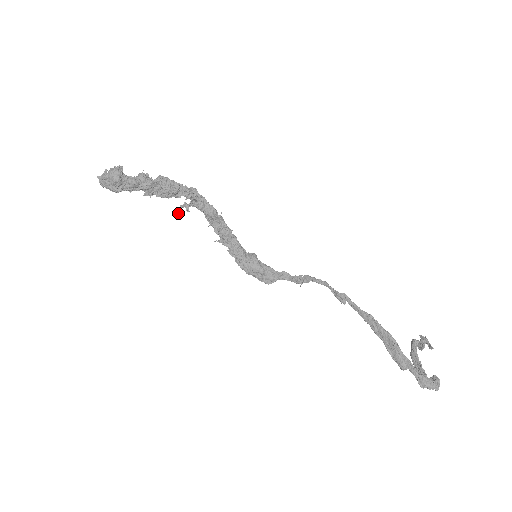
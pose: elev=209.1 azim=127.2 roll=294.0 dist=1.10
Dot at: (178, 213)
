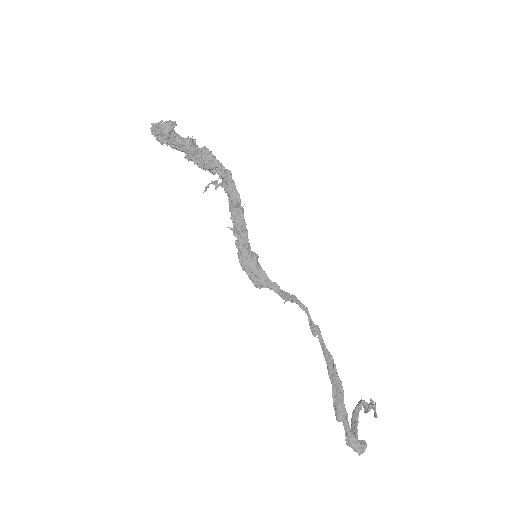
Dot at: (207, 187)
